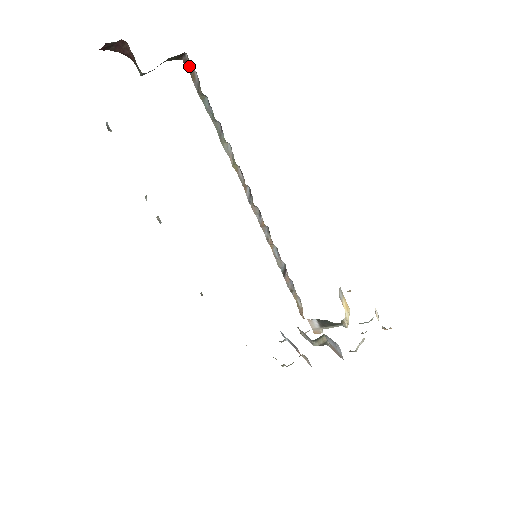
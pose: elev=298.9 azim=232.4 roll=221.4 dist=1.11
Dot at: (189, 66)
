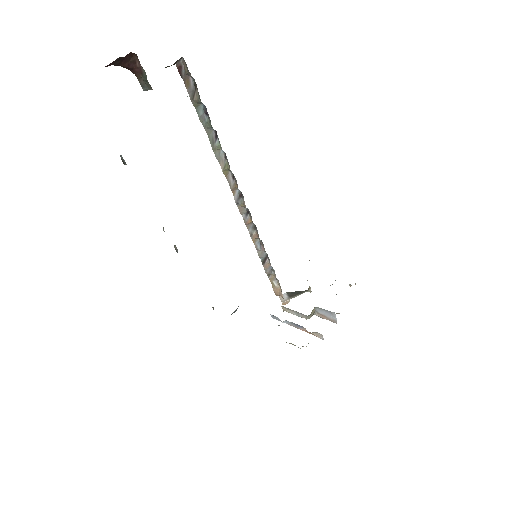
Dot at: (183, 72)
